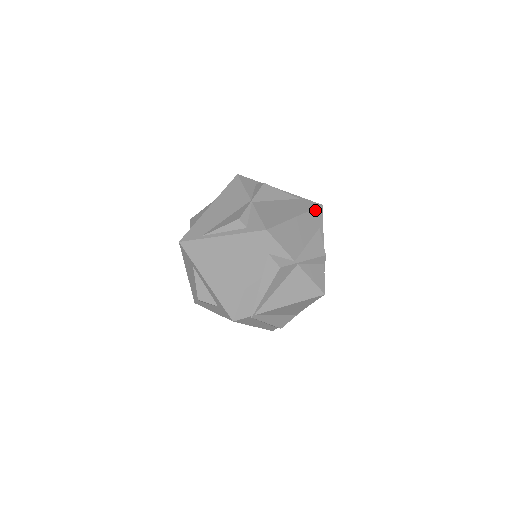
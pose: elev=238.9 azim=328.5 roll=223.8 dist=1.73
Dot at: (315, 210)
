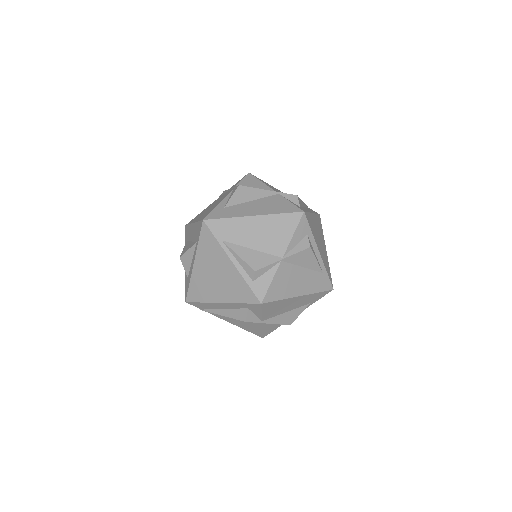
Dot at: (322, 292)
